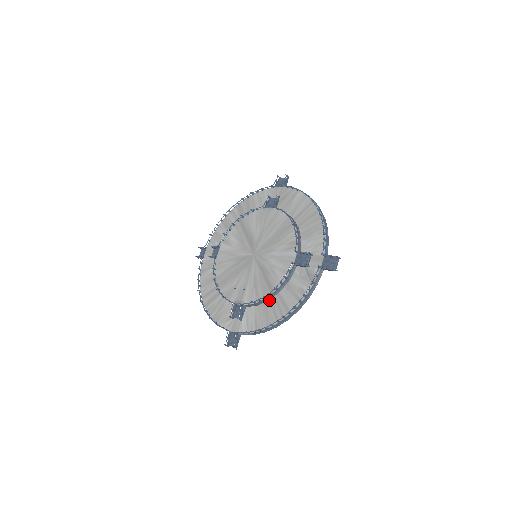
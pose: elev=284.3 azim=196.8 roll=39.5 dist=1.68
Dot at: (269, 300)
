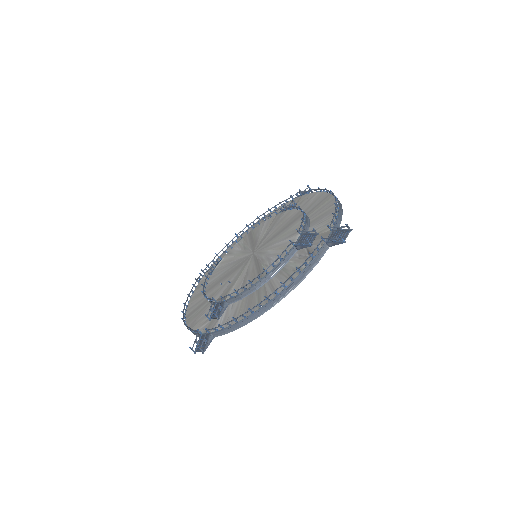
Dot at: (257, 290)
